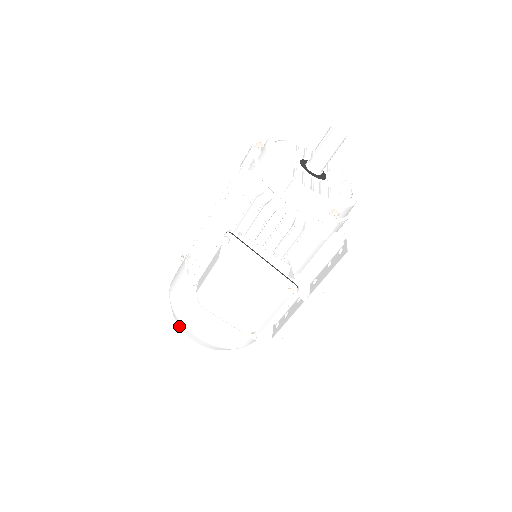
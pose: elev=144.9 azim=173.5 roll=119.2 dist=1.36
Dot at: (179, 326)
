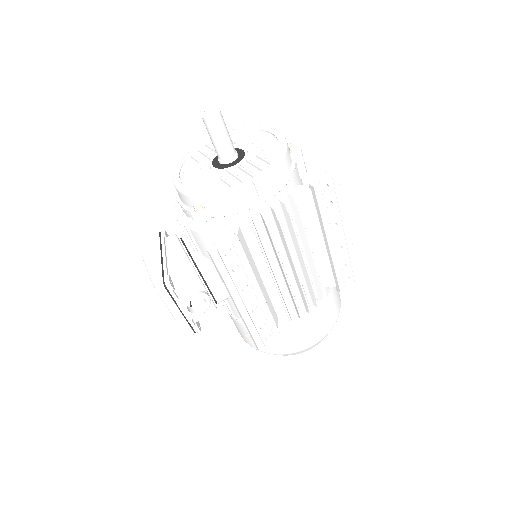
Dot at: occluded
